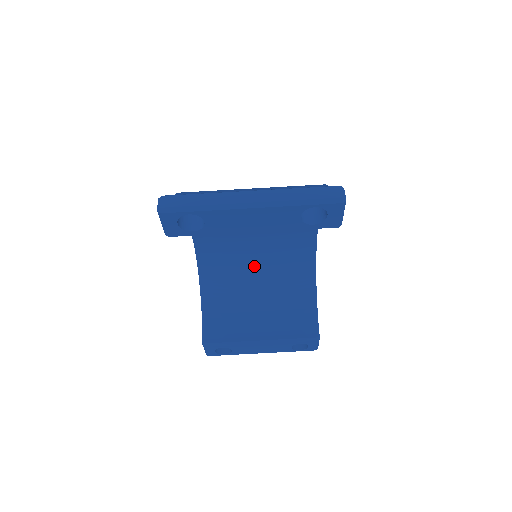
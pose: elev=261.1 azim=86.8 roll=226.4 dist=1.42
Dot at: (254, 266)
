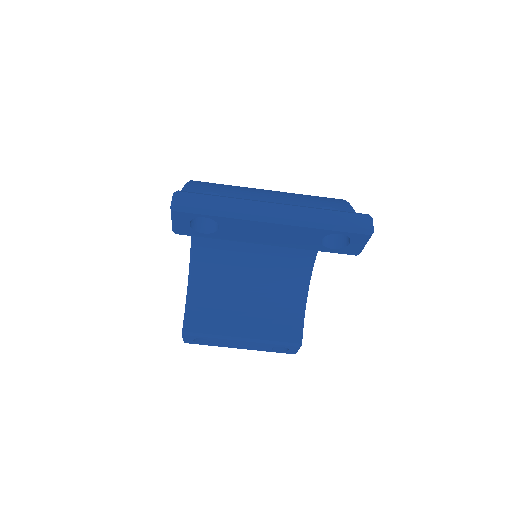
Dot at: (249, 262)
